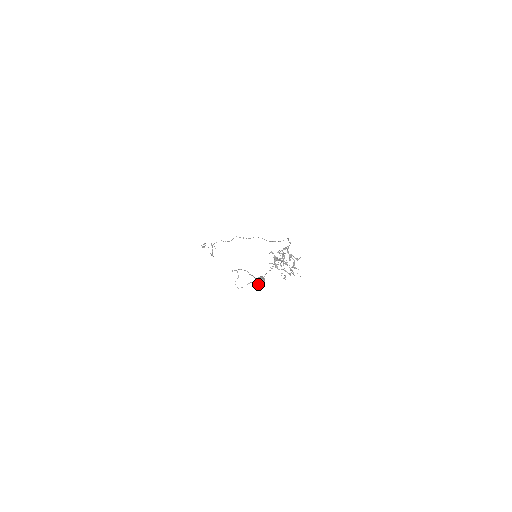
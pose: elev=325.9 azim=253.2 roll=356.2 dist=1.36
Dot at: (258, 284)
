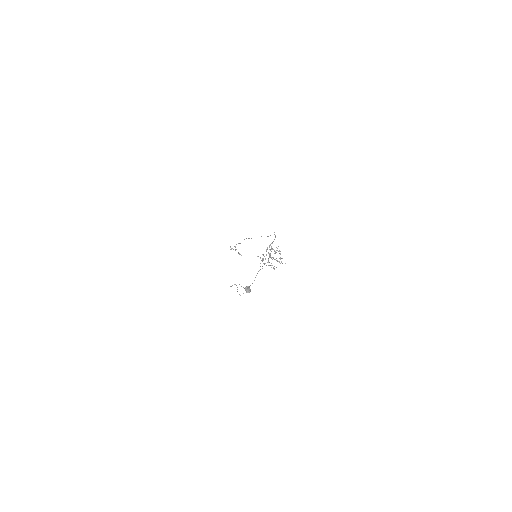
Dot at: occluded
